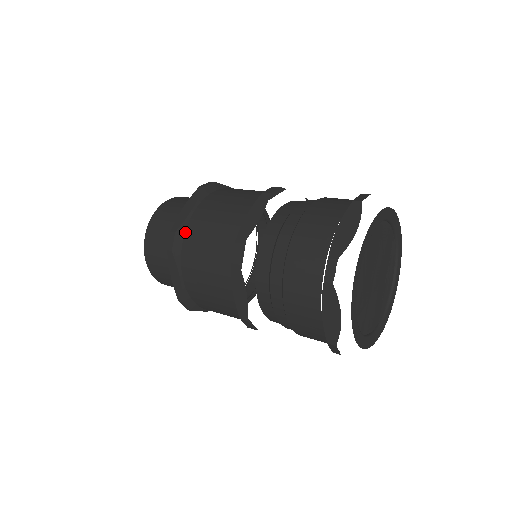
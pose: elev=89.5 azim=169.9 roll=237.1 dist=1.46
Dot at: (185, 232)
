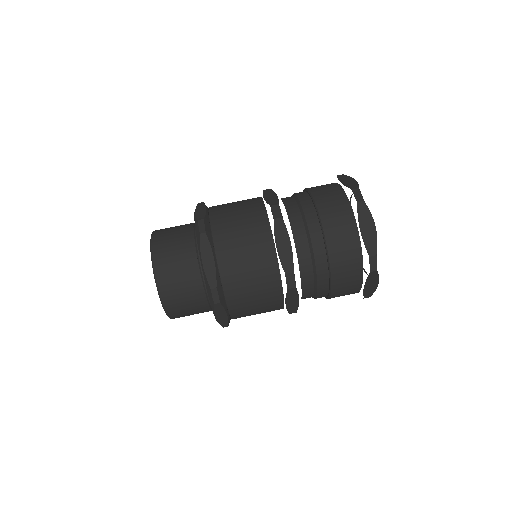
Dot at: (210, 221)
